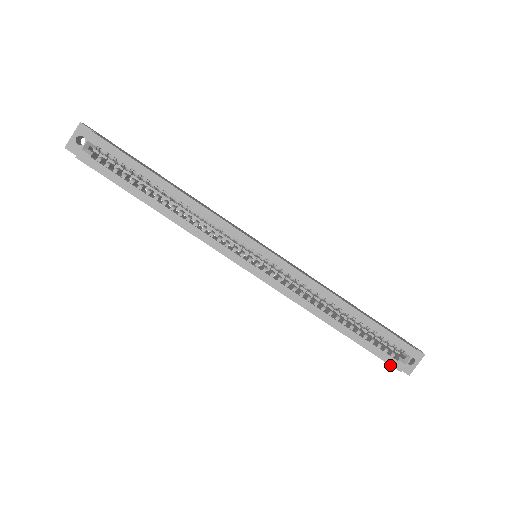
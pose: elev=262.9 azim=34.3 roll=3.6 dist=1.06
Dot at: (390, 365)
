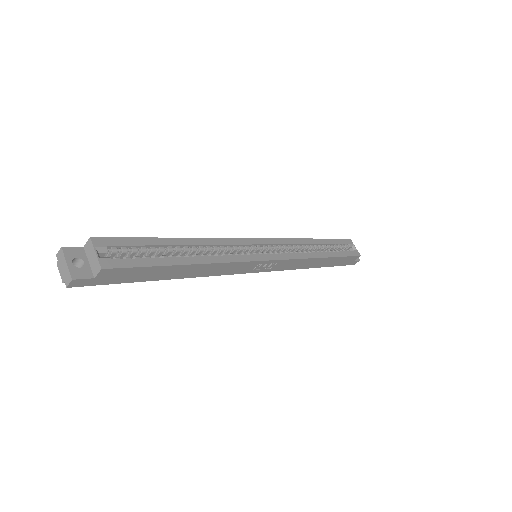
Dot at: (355, 256)
